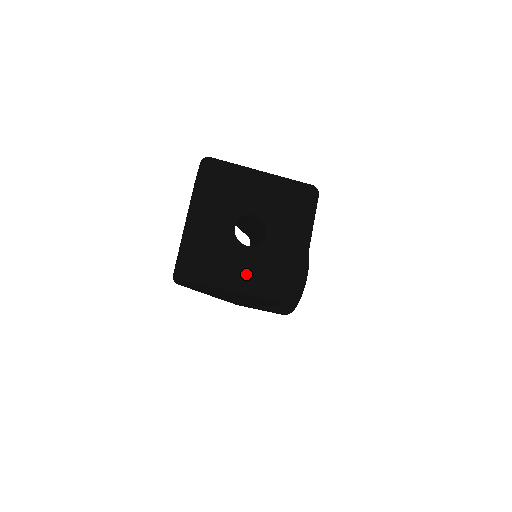
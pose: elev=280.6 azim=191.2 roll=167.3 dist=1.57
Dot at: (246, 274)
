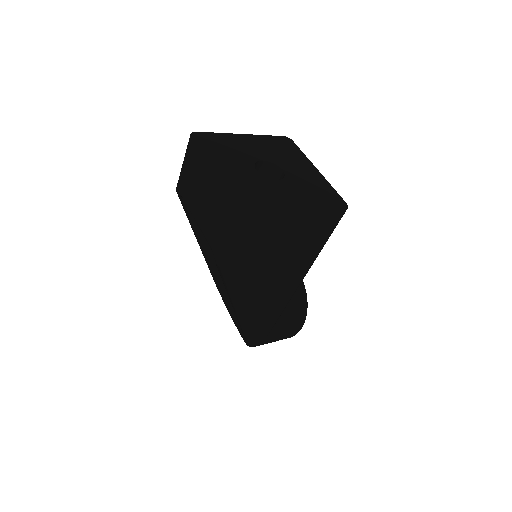
Dot at: (295, 198)
